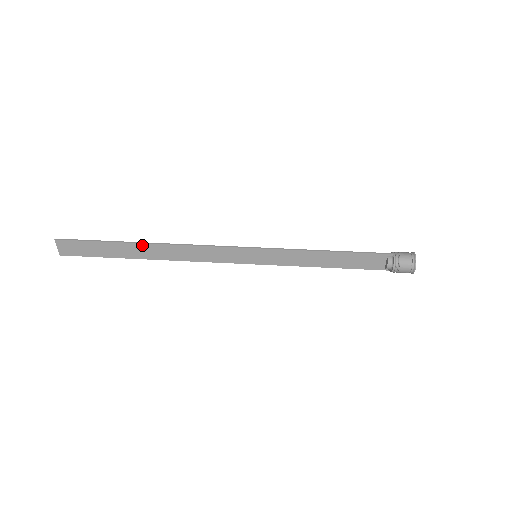
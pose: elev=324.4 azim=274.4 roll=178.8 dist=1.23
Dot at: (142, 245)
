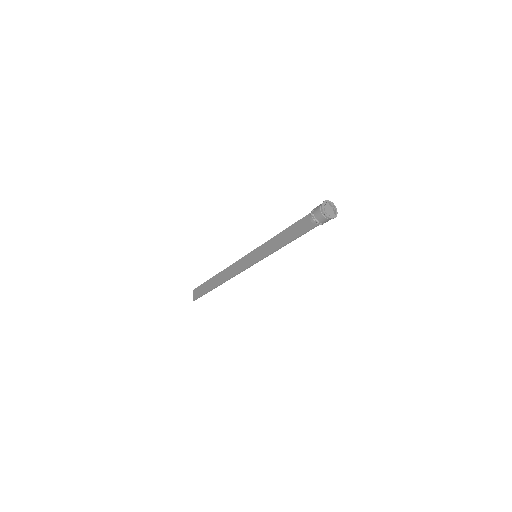
Dot at: (217, 275)
